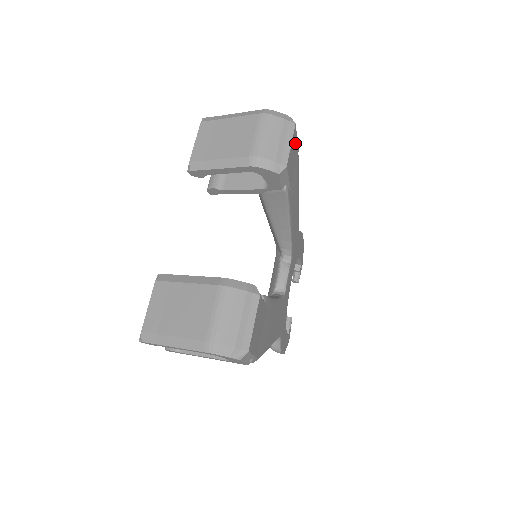
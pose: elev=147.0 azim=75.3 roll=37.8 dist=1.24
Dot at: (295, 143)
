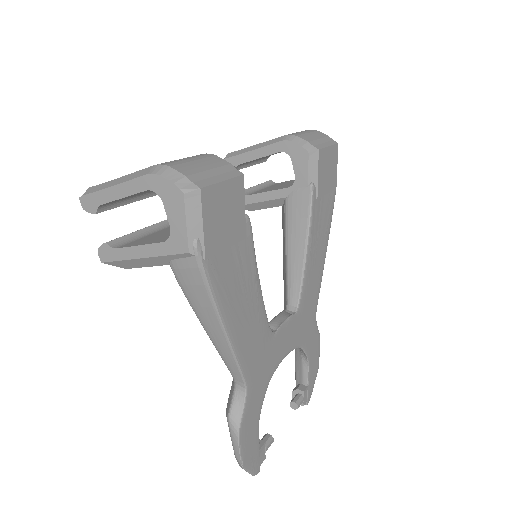
Dot at: (334, 165)
